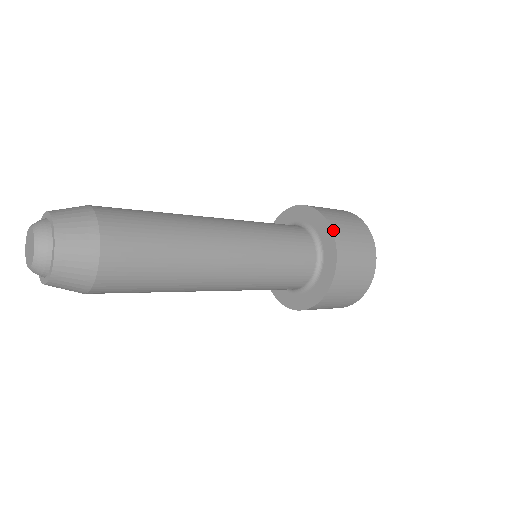
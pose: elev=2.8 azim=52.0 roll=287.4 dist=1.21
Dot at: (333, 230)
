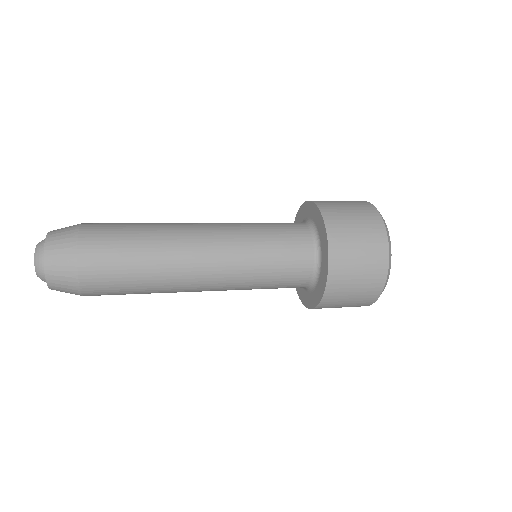
Dot at: (322, 212)
